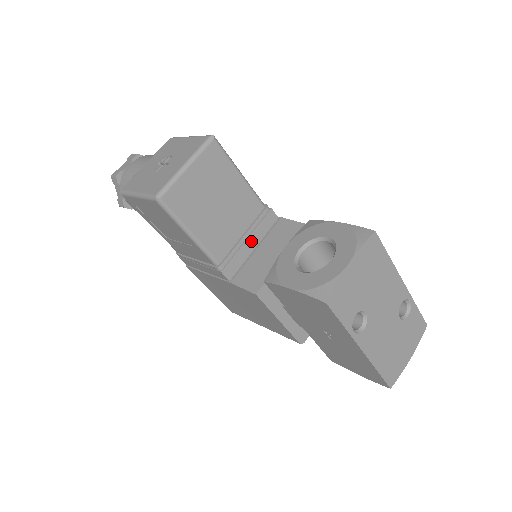
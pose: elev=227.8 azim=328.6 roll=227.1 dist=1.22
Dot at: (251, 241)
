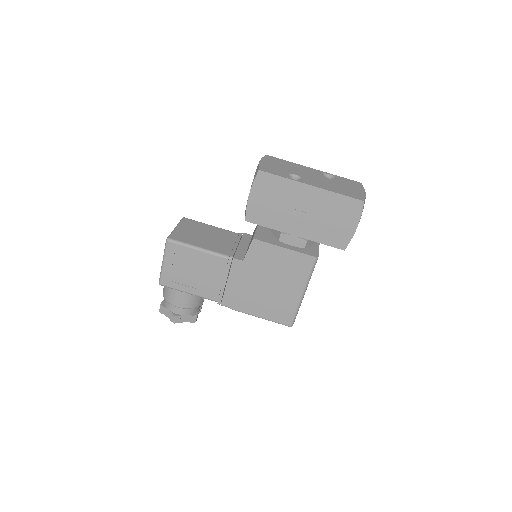
Dot at: (242, 245)
